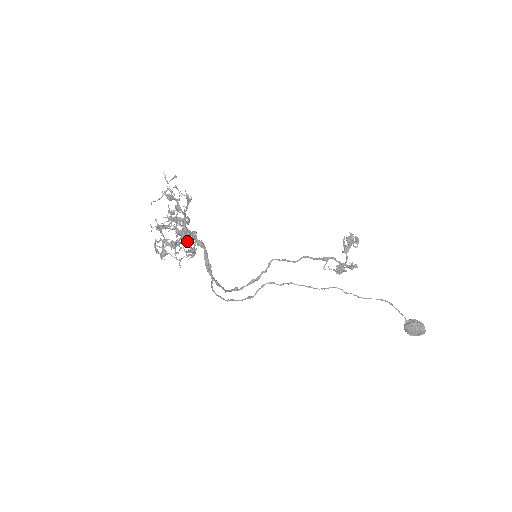
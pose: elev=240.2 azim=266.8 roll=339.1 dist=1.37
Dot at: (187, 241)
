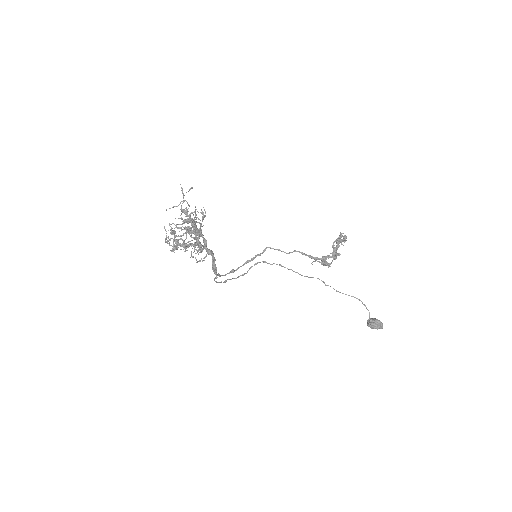
Dot at: occluded
